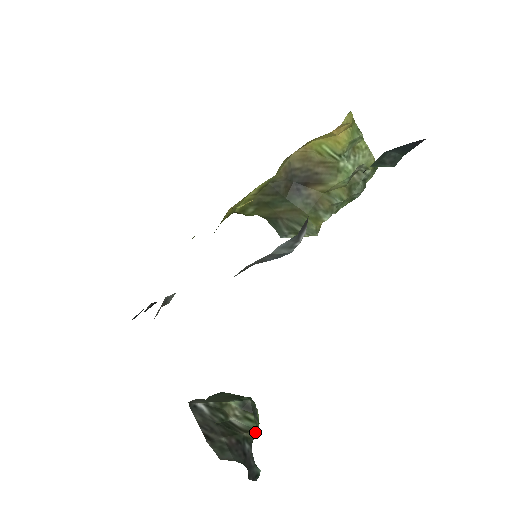
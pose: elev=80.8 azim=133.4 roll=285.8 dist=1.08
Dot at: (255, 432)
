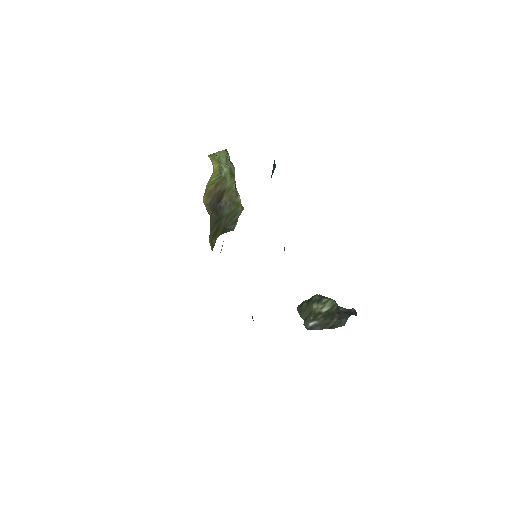
Dot at: (335, 302)
